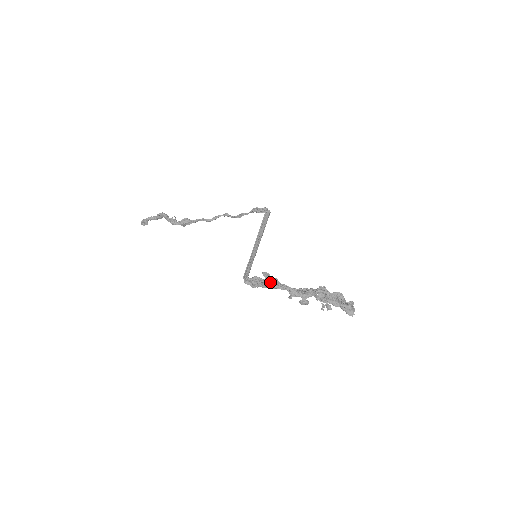
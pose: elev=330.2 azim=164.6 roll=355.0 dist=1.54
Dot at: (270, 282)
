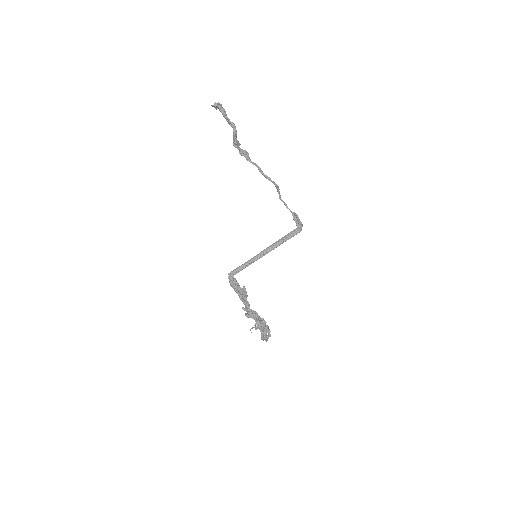
Dot at: (241, 298)
